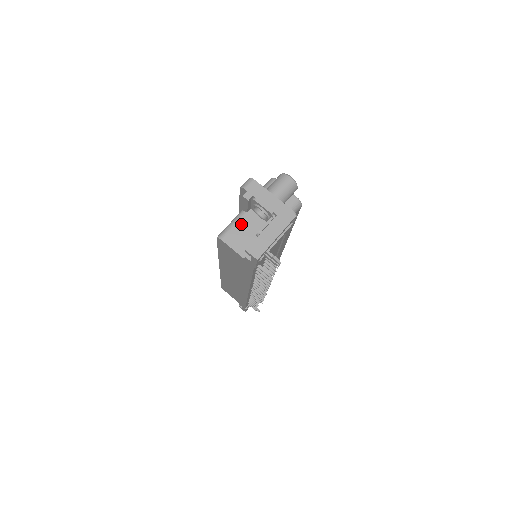
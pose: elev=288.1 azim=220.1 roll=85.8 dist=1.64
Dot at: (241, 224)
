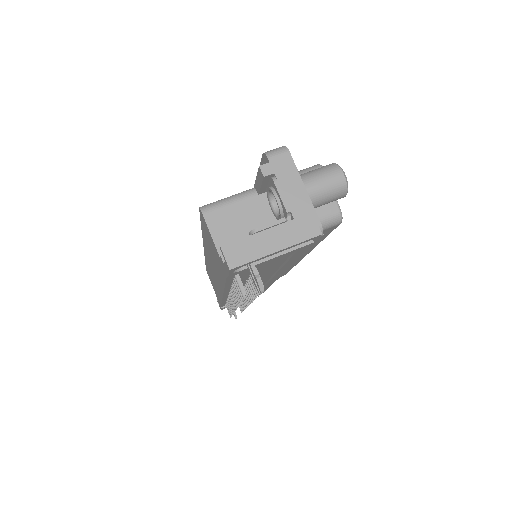
Dot at: (242, 206)
